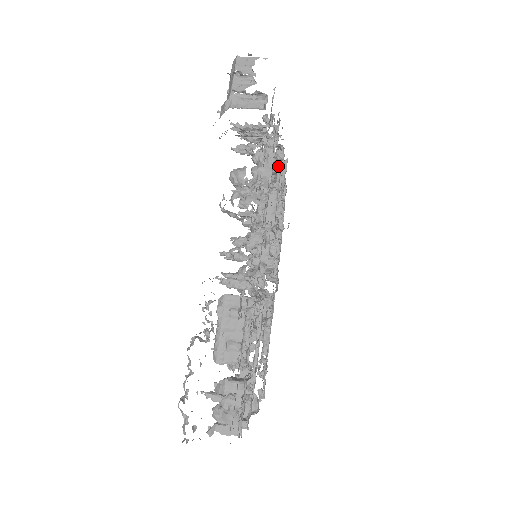
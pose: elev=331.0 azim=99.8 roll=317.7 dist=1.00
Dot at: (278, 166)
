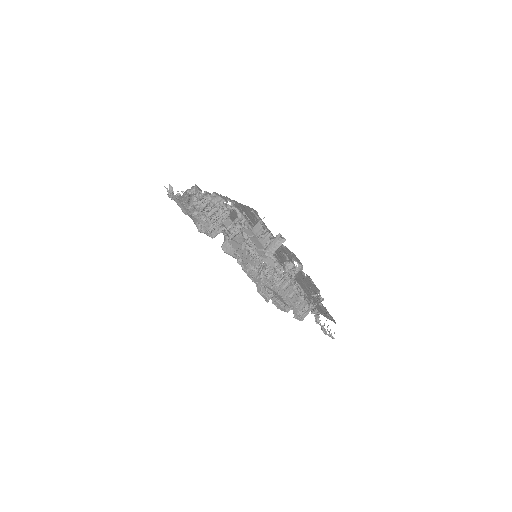
Dot at: occluded
